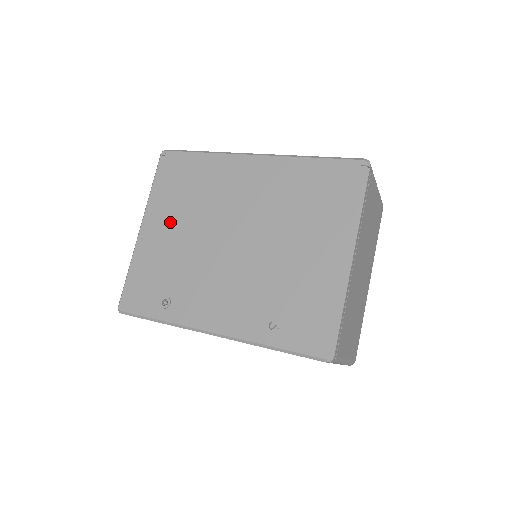
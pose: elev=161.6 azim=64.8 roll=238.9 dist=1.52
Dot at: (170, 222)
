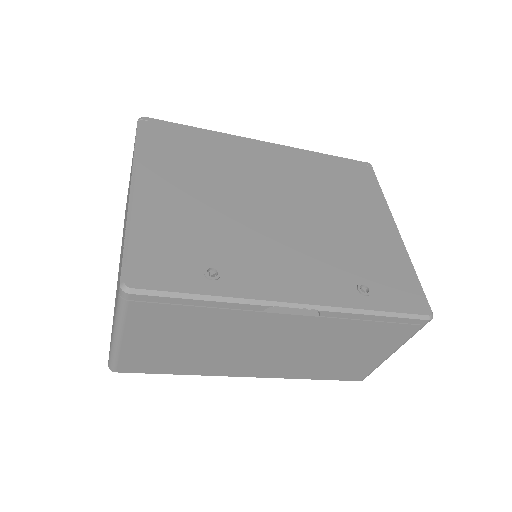
Dot at: (182, 185)
